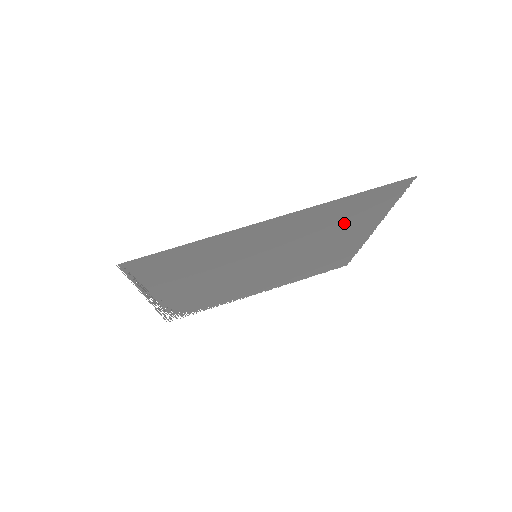
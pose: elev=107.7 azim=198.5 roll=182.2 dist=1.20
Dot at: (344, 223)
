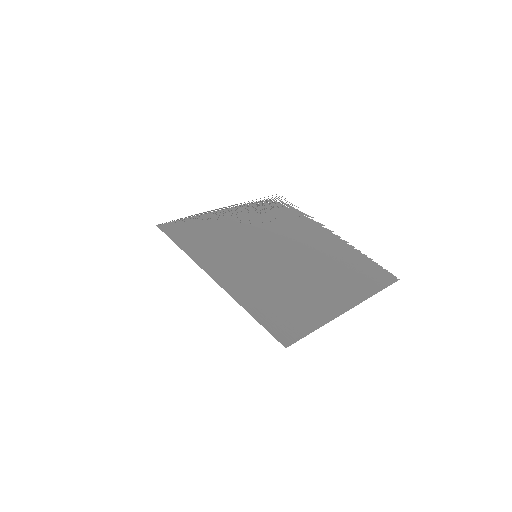
Dot at: (295, 300)
